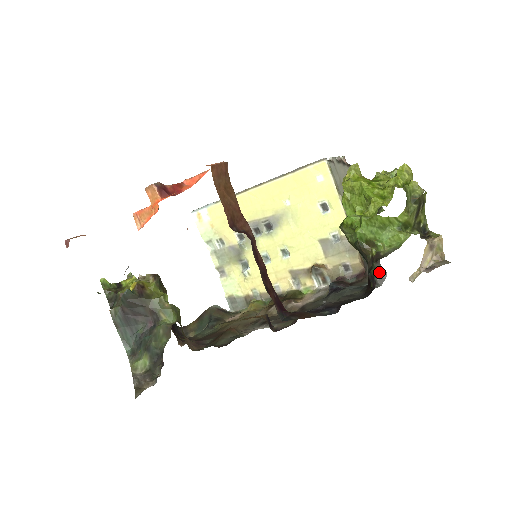
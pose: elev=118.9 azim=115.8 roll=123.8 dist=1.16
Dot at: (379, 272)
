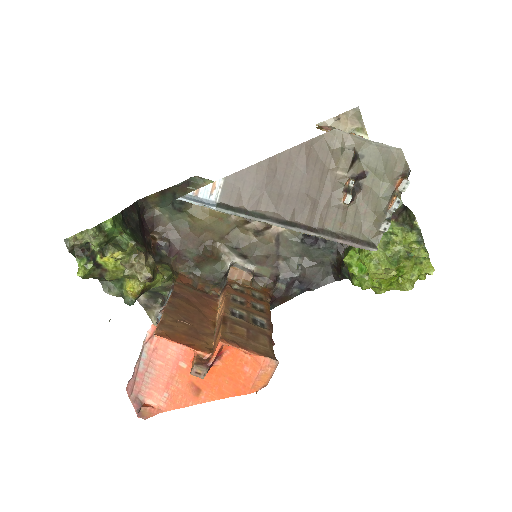
Dot at: occluded
